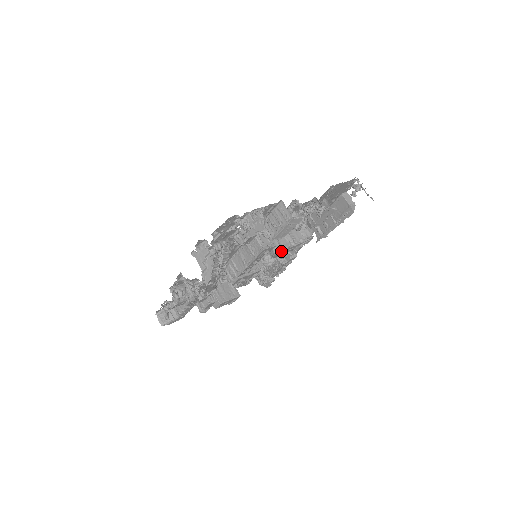
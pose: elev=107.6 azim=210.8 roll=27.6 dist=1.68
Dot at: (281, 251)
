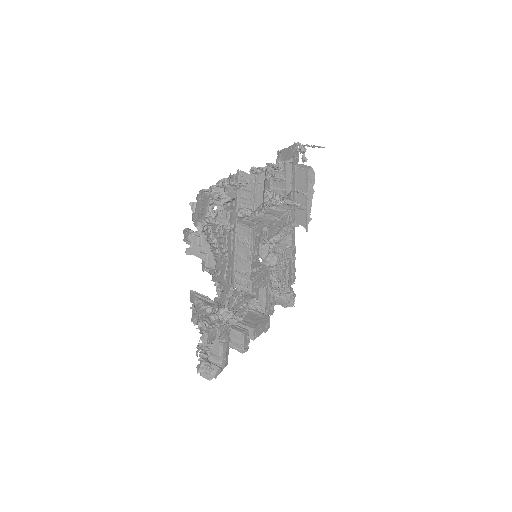
Dot at: (271, 228)
